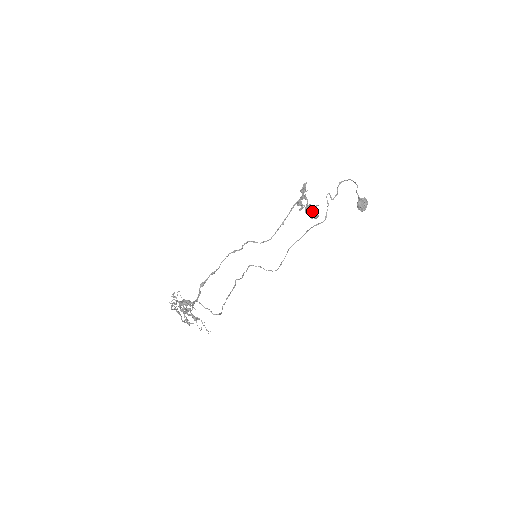
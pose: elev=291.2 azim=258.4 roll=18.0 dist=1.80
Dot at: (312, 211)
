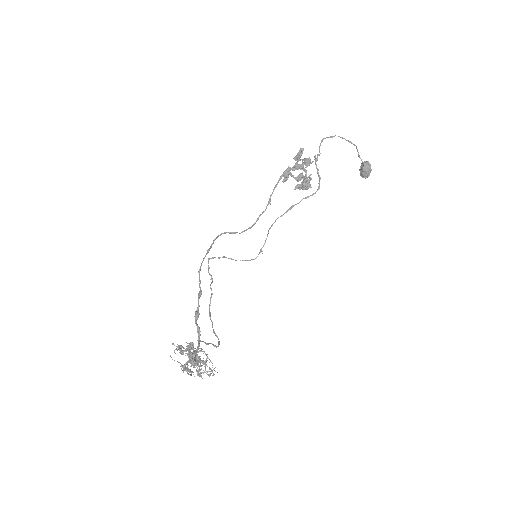
Dot at: occluded
